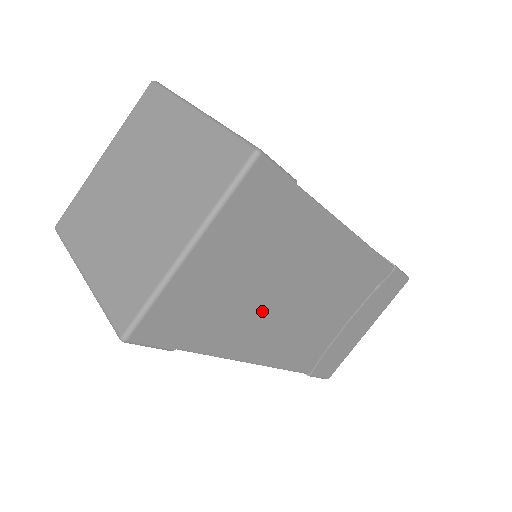
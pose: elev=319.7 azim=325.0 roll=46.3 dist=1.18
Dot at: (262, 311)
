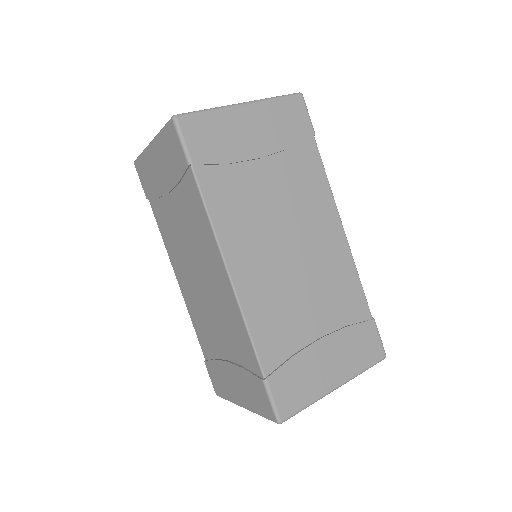
Dot at: (259, 215)
